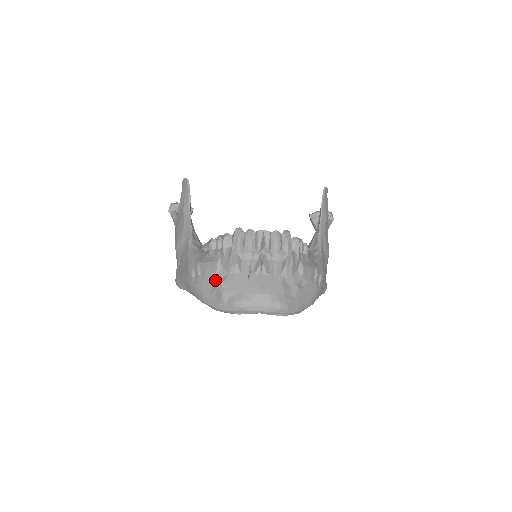
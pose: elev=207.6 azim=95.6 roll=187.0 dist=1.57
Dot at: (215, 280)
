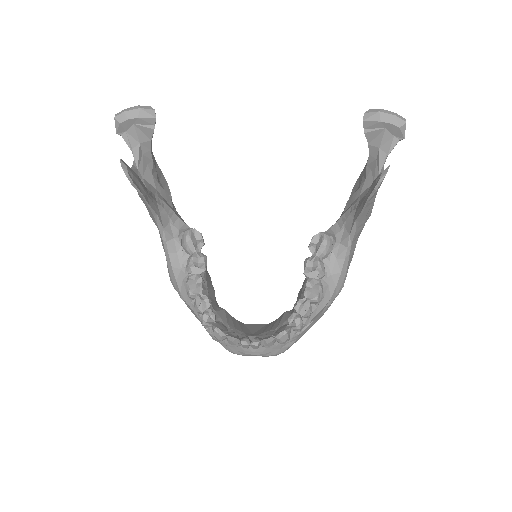
Dot at: occluded
